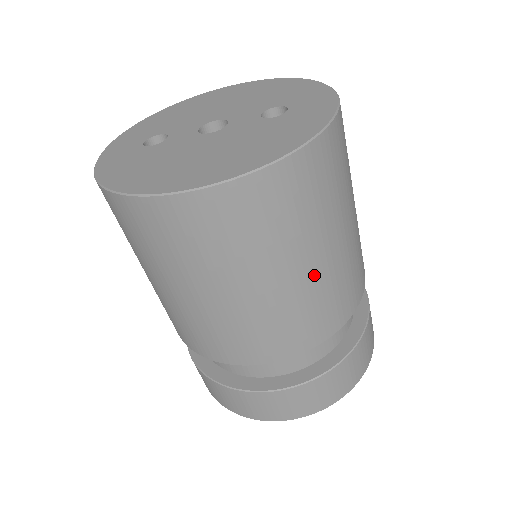
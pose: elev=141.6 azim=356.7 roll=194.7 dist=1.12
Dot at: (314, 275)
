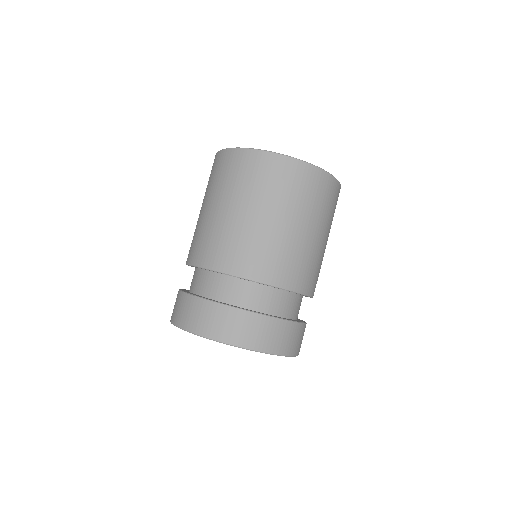
Dot at: occluded
